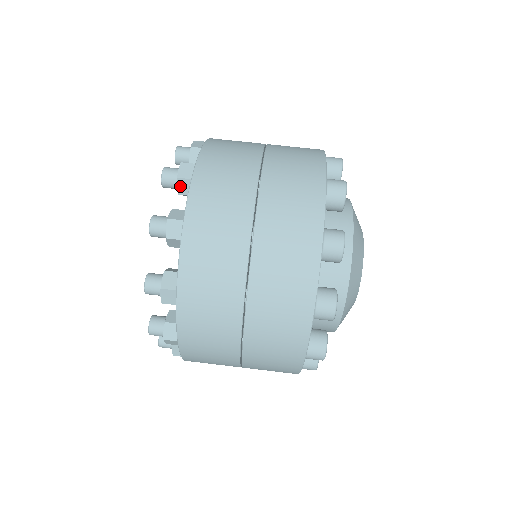
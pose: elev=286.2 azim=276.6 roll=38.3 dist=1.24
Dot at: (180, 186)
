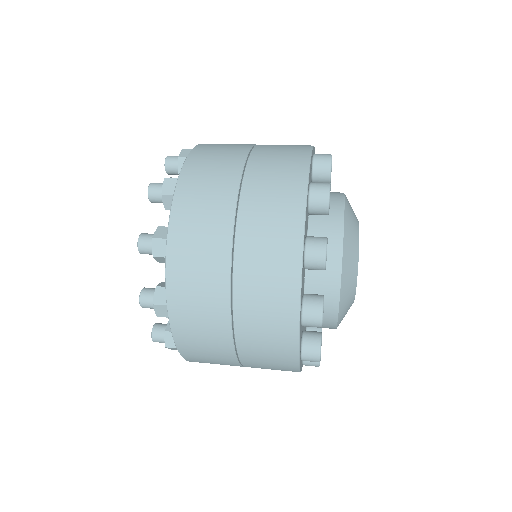
Dot at: occluded
